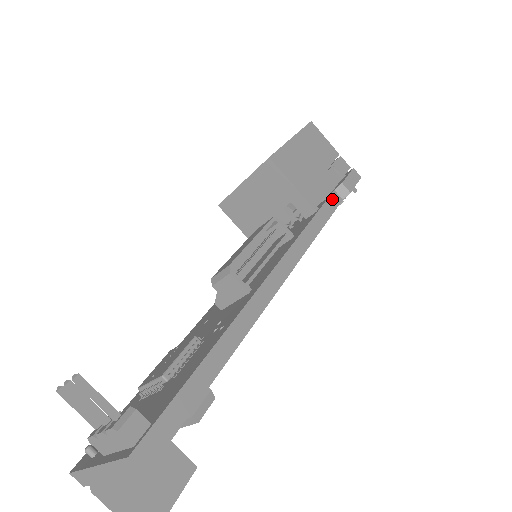
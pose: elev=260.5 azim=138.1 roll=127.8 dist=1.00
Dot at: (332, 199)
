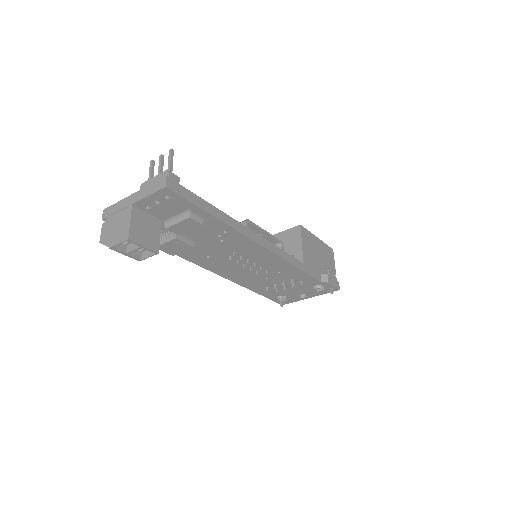
Dot at: (316, 273)
